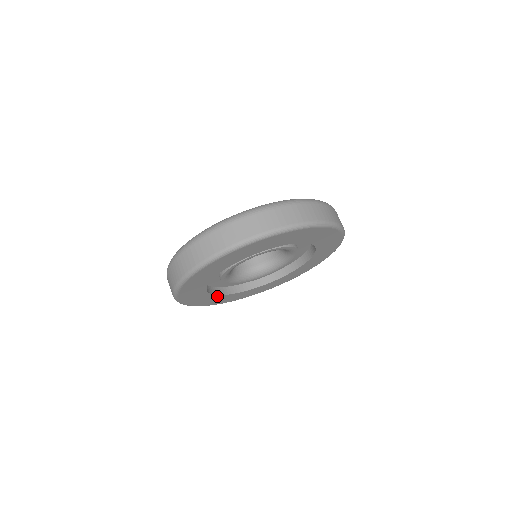
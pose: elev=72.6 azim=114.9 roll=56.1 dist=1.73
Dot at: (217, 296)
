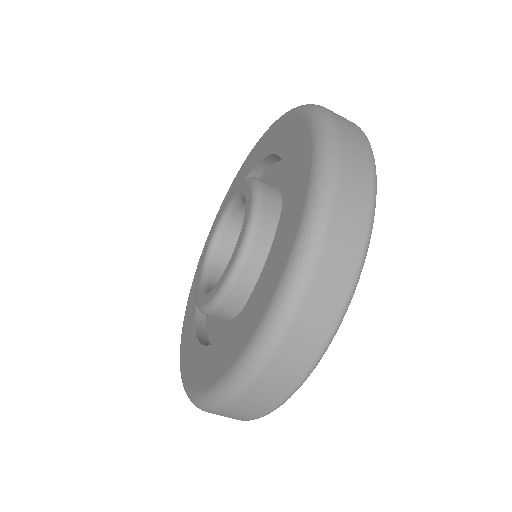
Dot at: occluded
